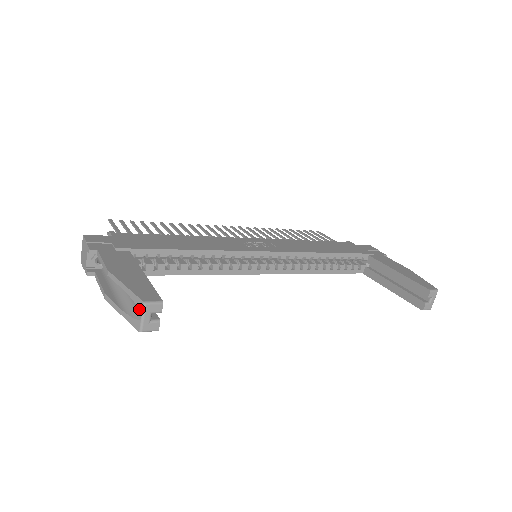
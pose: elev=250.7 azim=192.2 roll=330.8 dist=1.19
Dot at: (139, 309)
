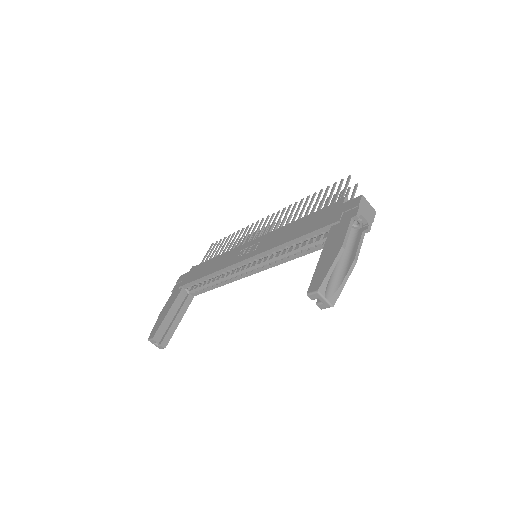
Dot at: occluded
